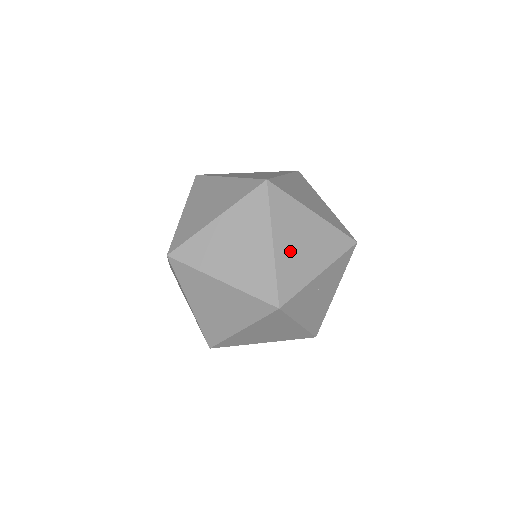
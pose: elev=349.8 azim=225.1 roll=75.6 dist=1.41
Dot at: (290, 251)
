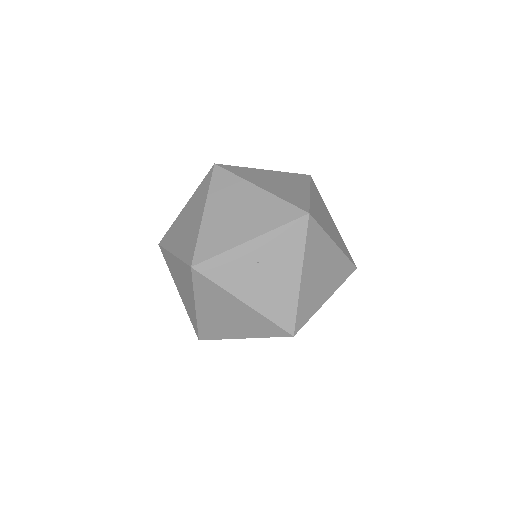
Dot at: (220, 219)
